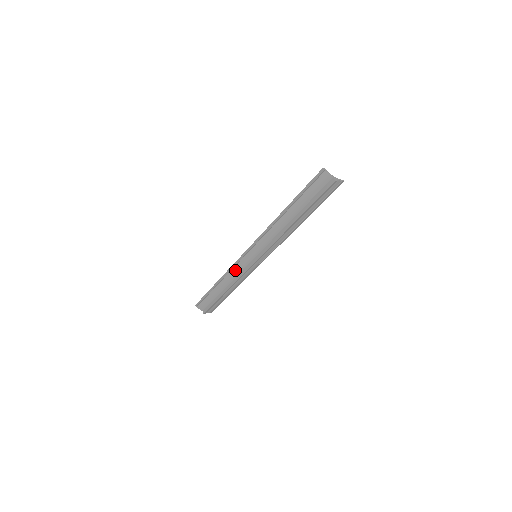
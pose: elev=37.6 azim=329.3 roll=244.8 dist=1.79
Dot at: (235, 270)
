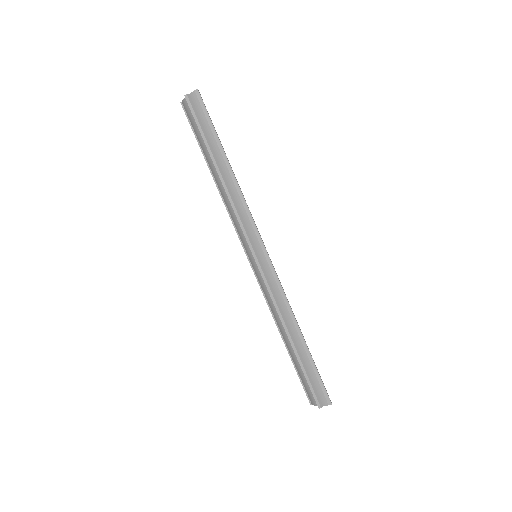
Dot at: (267, 298)
